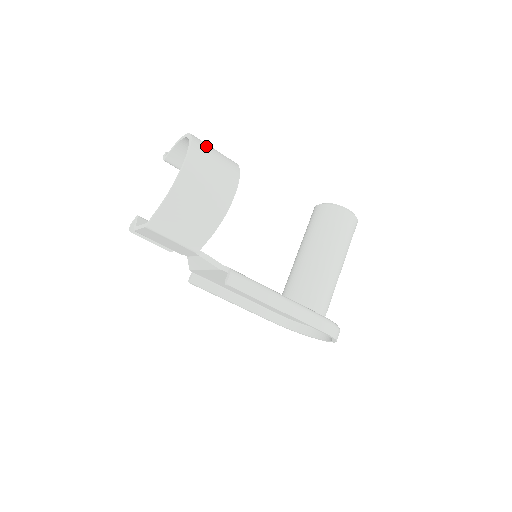
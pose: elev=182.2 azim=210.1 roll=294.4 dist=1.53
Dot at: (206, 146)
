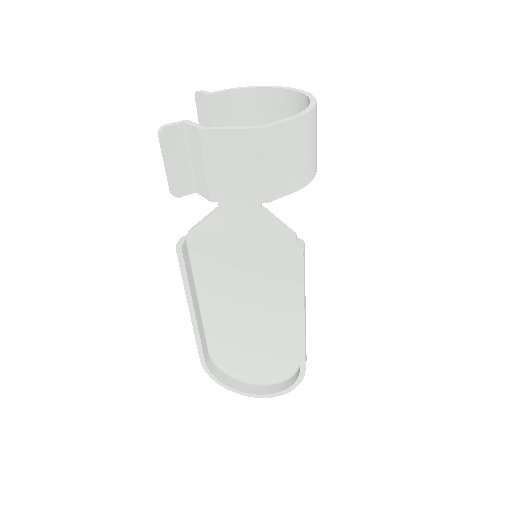
Dot at: occluded
